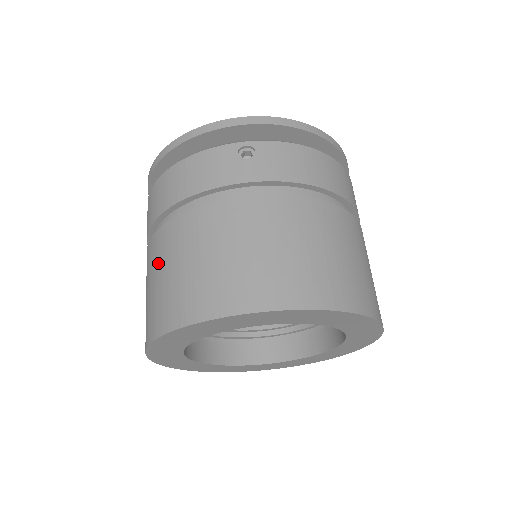
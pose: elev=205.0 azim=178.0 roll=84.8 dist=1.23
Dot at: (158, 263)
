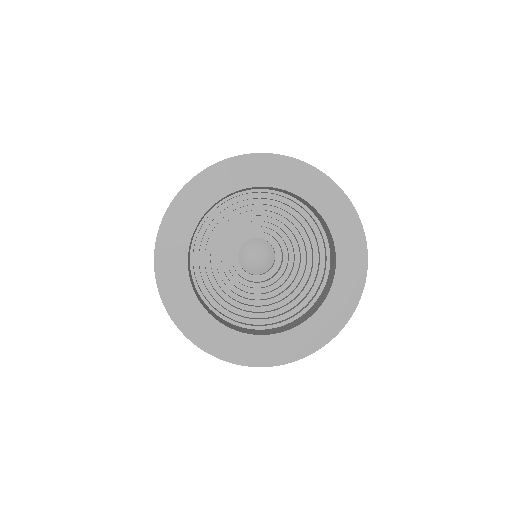
Dot at: occluded
